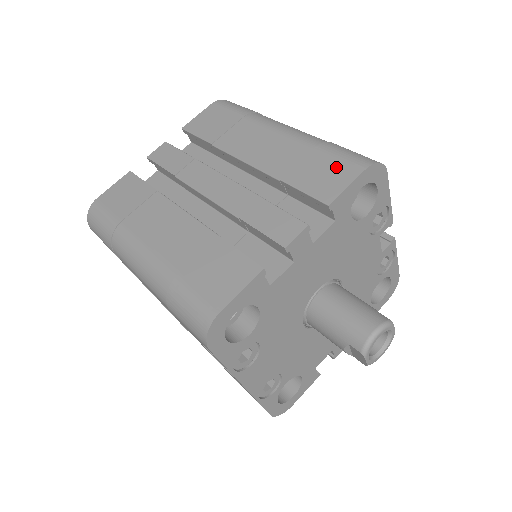
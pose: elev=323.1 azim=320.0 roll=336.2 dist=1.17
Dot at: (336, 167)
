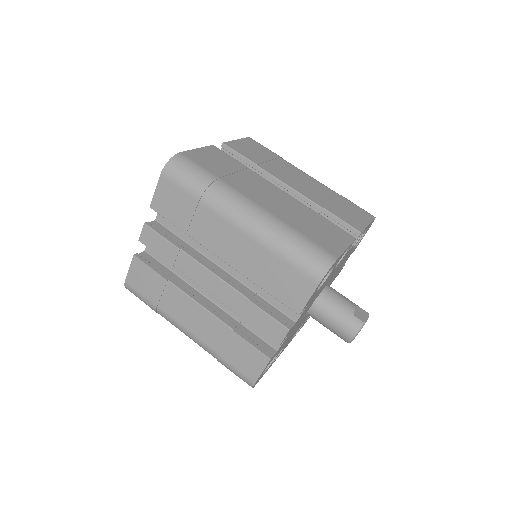
Dot at: (296, 279)
